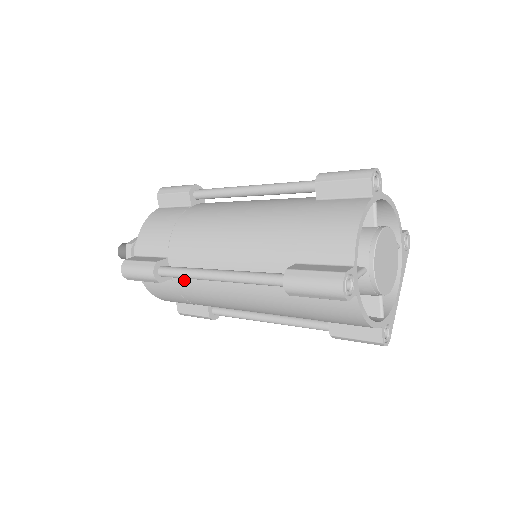
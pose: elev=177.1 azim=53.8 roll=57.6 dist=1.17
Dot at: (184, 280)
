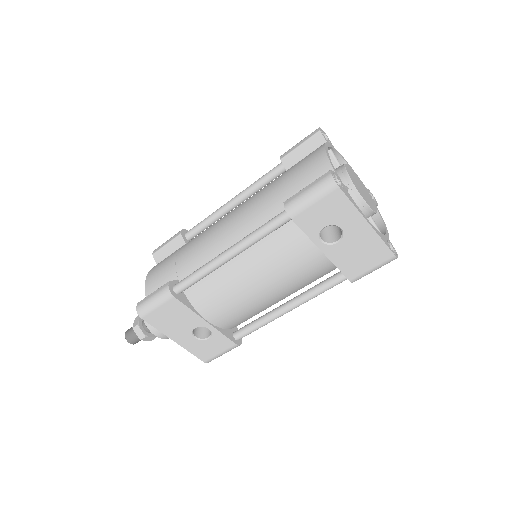
Dot at: occluded
